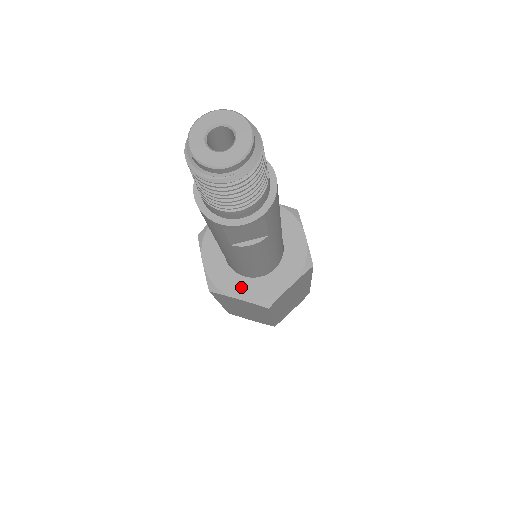
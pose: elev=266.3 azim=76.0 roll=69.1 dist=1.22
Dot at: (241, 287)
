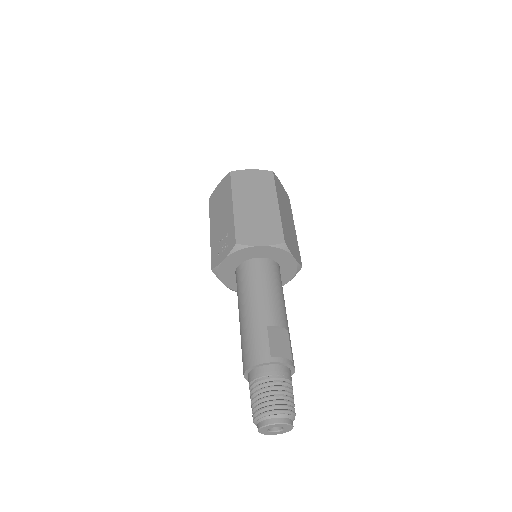
Dot at: (231, 281)
